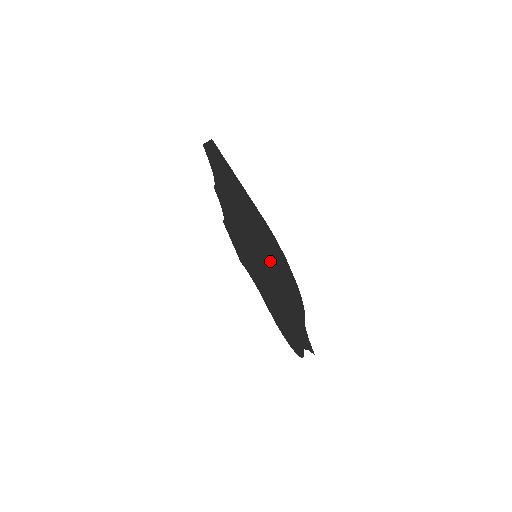
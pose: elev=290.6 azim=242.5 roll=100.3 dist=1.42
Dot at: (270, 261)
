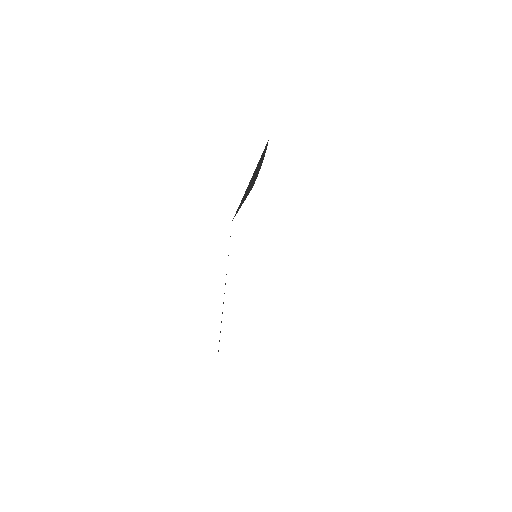
Dot at: occluded
